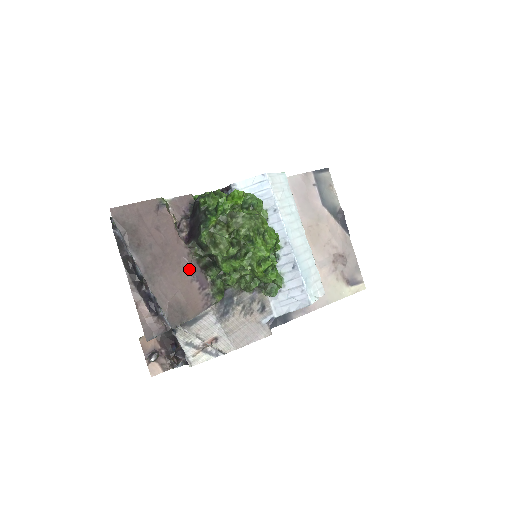
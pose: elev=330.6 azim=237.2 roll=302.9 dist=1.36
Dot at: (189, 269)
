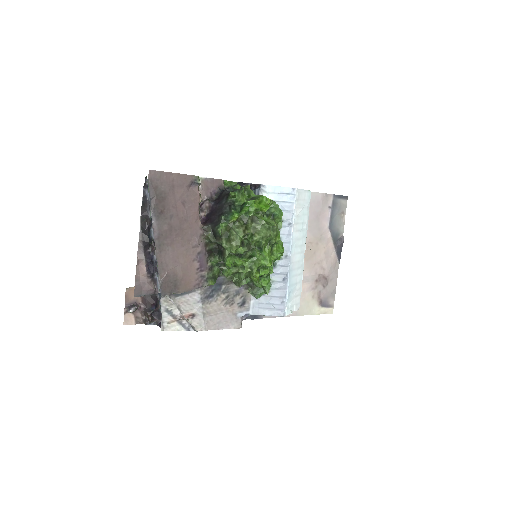
Dot at: (196, 249)
